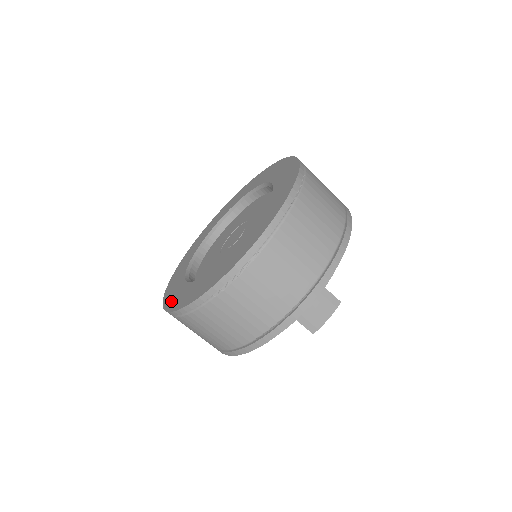
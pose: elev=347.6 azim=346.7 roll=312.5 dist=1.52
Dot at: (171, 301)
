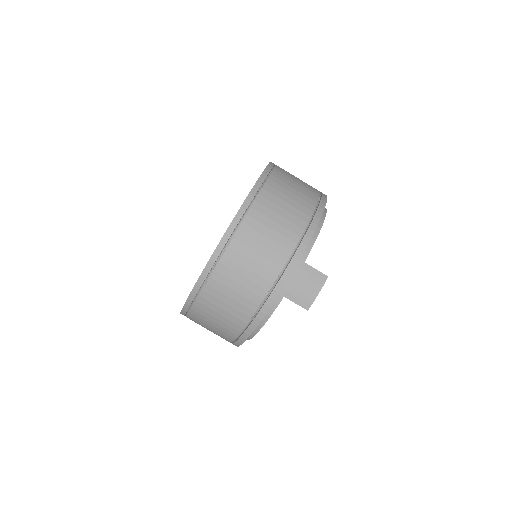
Dot at: occluded
